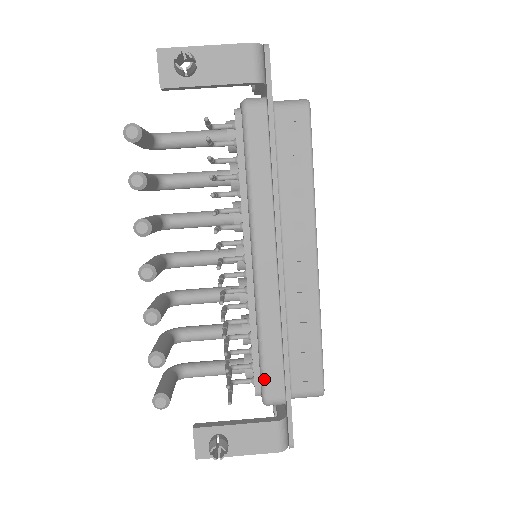
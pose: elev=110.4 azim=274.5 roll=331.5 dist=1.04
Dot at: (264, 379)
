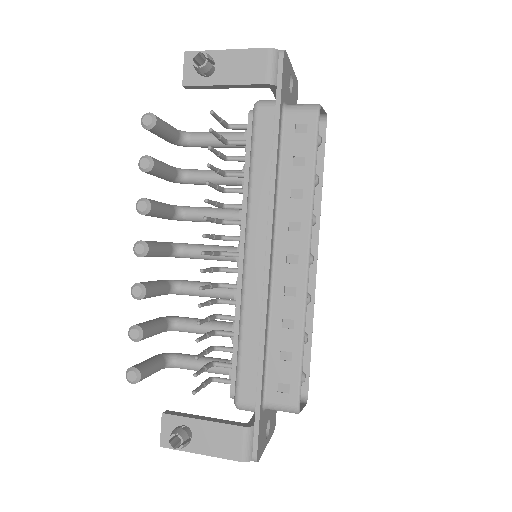
Dot at: (238, 379)
